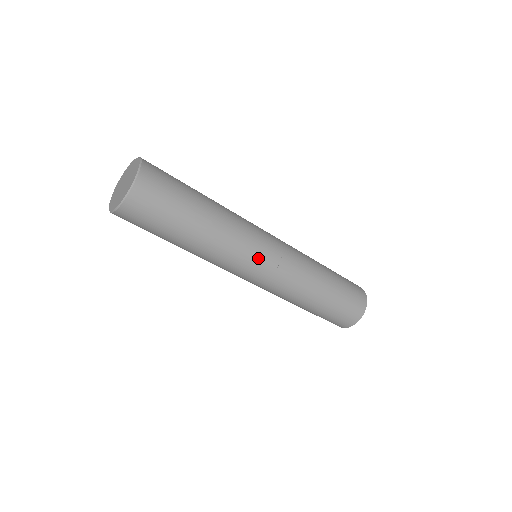
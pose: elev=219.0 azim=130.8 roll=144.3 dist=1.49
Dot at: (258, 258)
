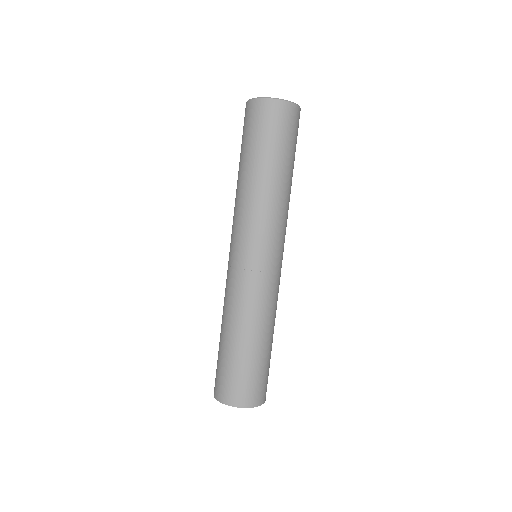
Dot at: (251, 244)
